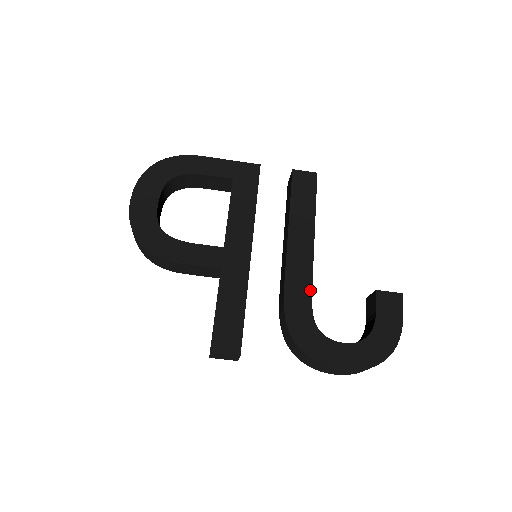
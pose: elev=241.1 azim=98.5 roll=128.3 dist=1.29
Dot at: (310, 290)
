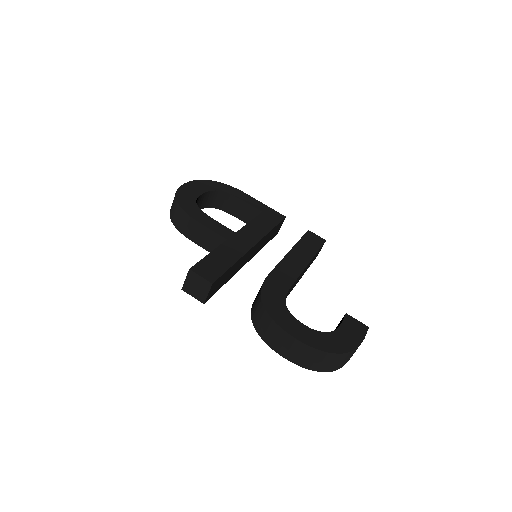
Dot at: (291, 284)
